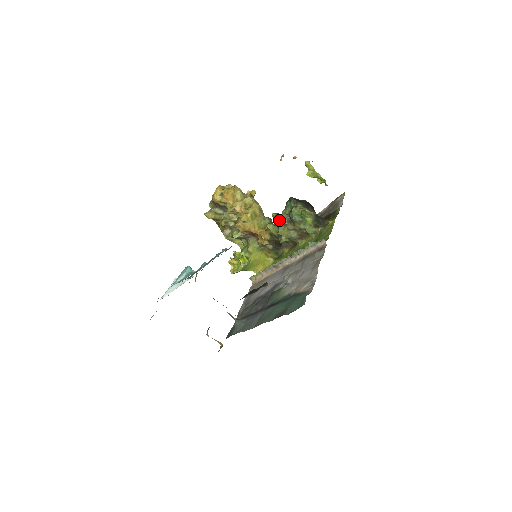
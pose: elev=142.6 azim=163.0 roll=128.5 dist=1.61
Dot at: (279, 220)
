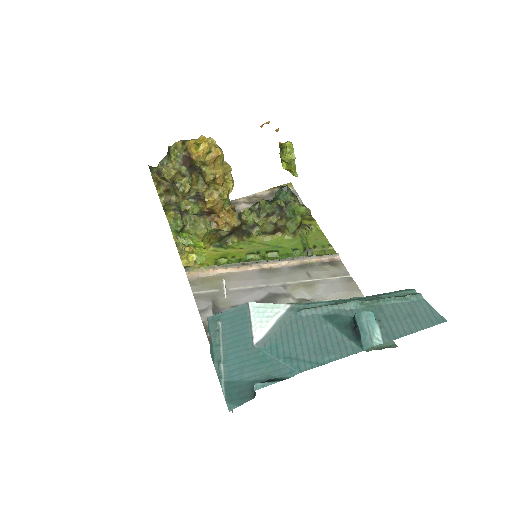
Dot at: (269, 210)
